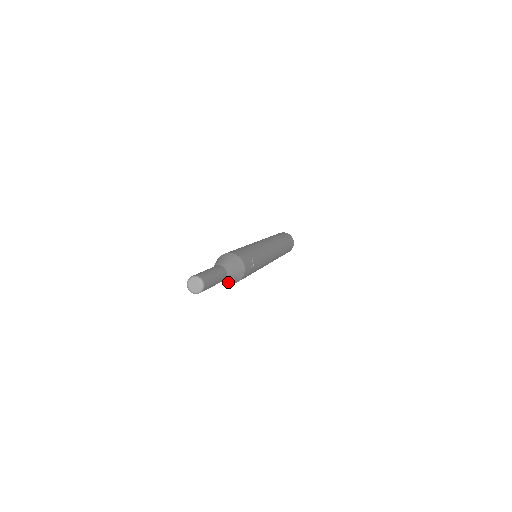
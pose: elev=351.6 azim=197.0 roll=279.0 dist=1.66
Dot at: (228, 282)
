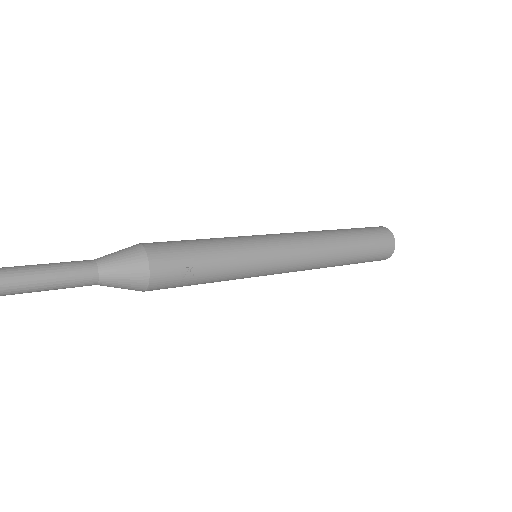
Dot at: (119, 287)
